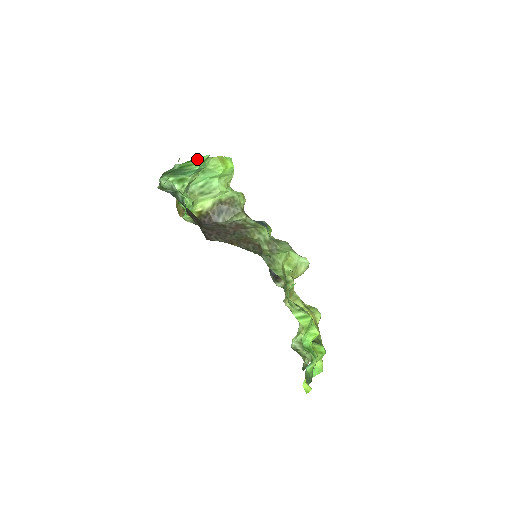
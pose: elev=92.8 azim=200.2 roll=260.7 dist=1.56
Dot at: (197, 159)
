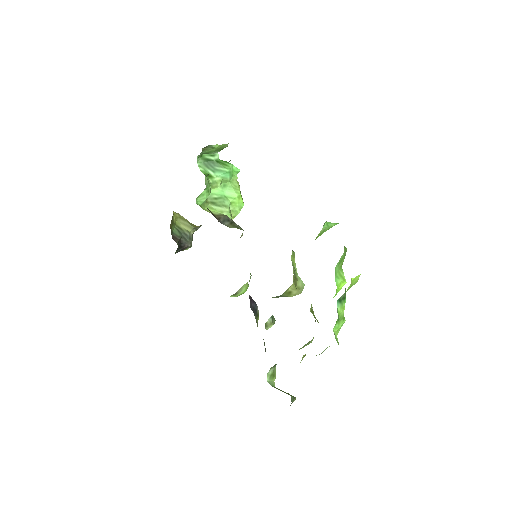
Dot at: (232, 165)
